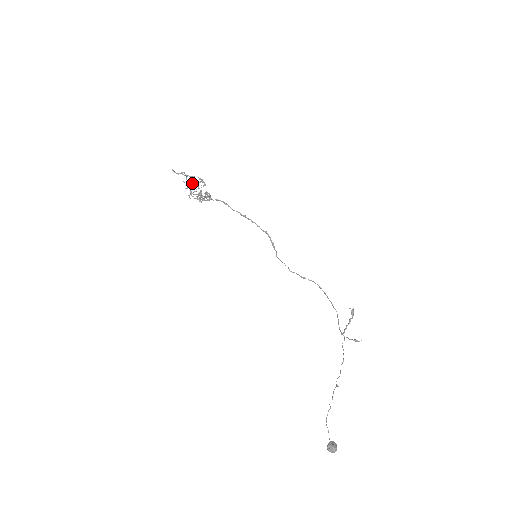
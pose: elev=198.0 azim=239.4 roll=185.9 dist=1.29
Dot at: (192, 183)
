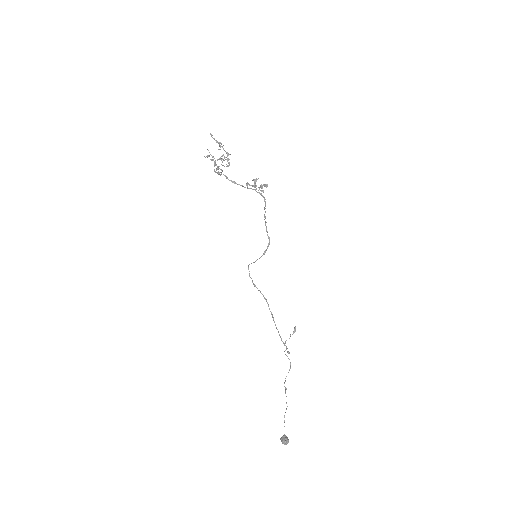
Dot at: (222, 158)
